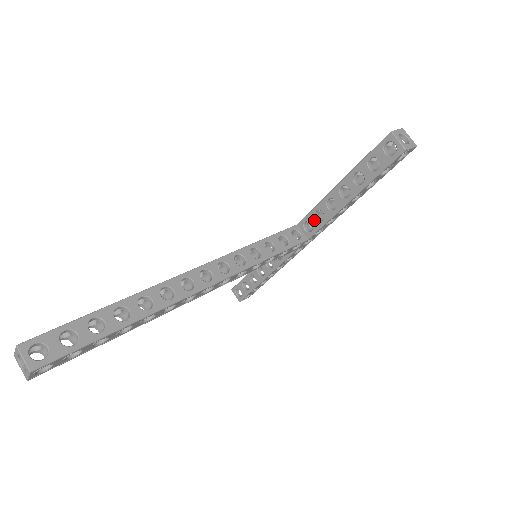
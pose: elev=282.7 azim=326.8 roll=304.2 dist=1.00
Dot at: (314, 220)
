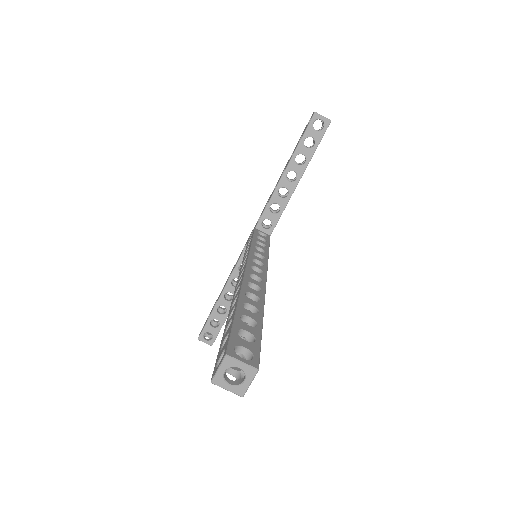
Dot at: (271, 215)
